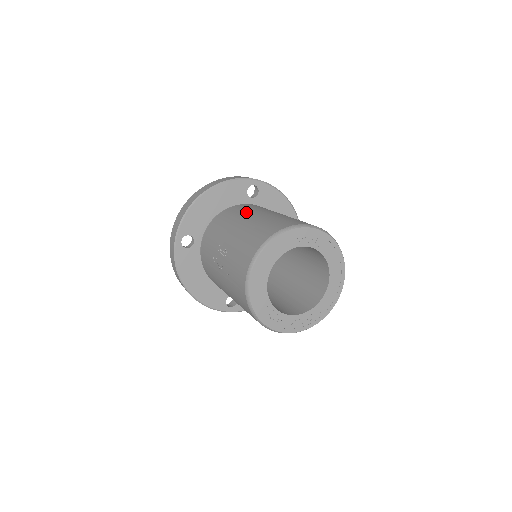
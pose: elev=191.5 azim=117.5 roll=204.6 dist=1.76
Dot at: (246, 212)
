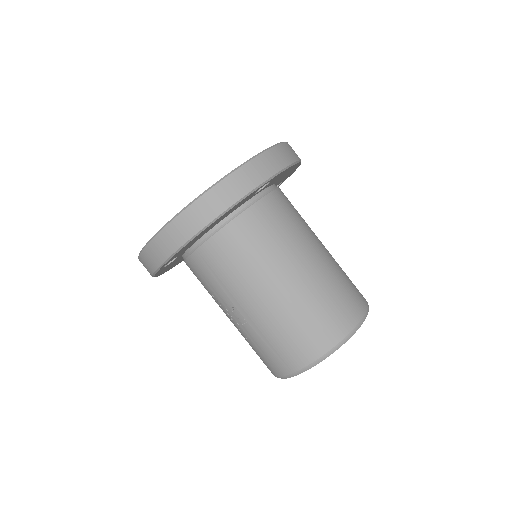
Dot at: (266, 261)
